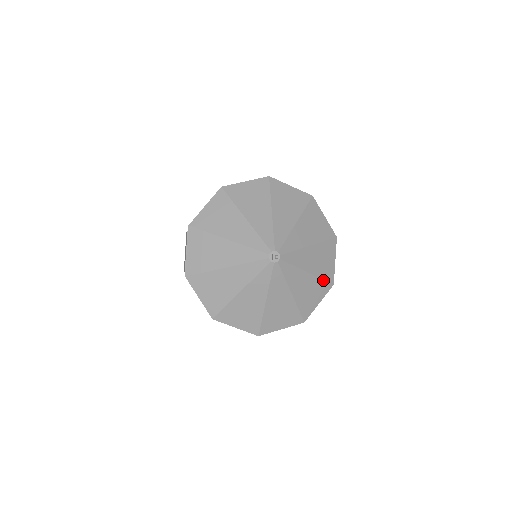
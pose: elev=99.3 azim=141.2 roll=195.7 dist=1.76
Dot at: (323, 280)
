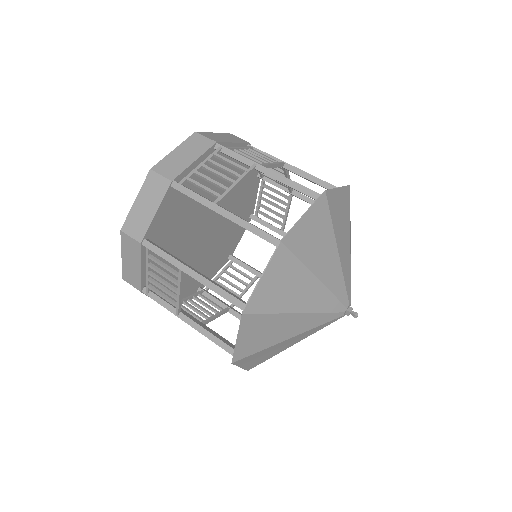
Dot at: occluded
